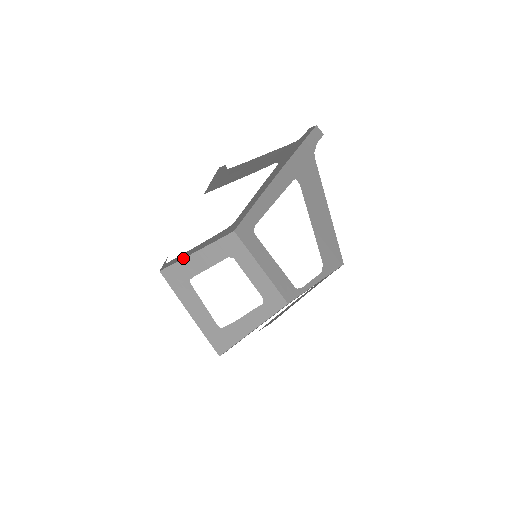
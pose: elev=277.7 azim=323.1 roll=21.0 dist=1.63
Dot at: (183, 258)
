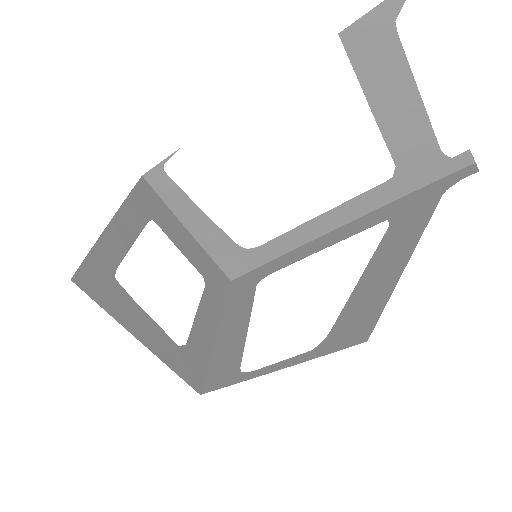
Dot at: (171, 210)
